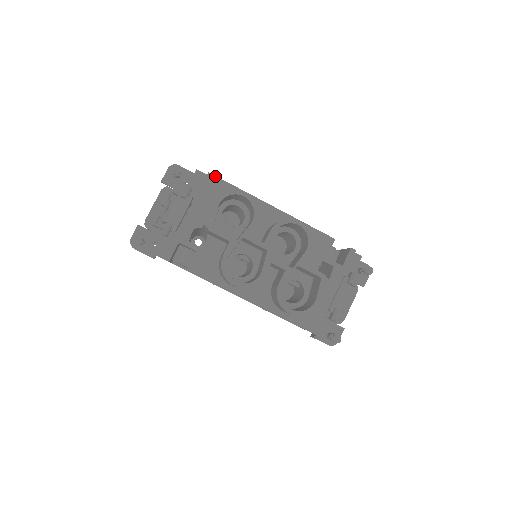
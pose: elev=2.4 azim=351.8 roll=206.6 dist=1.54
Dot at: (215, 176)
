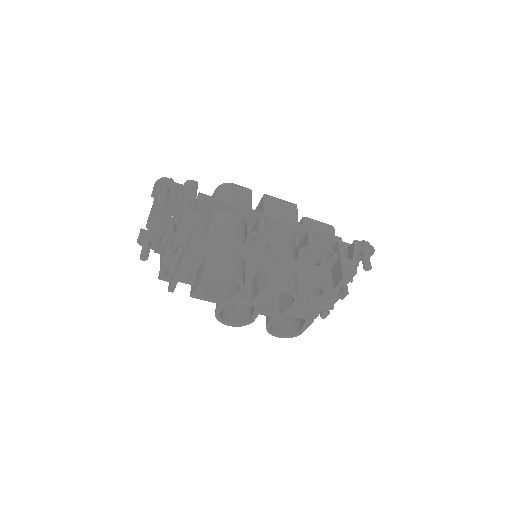
Dot at: (200, 236)
